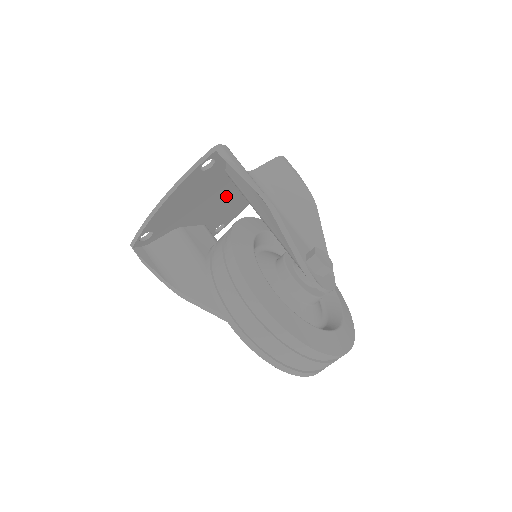
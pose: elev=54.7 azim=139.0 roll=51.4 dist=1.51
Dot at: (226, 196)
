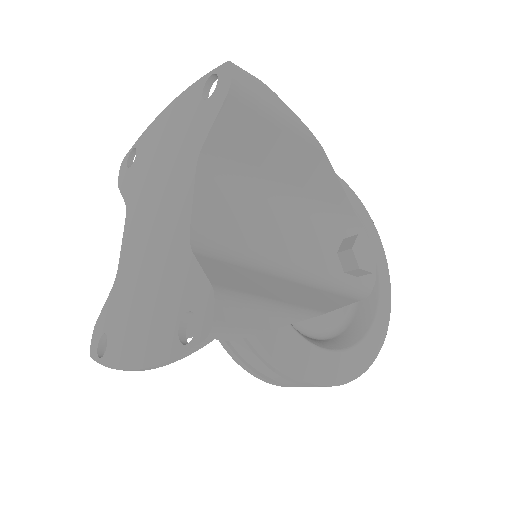
Dot at: occluded
